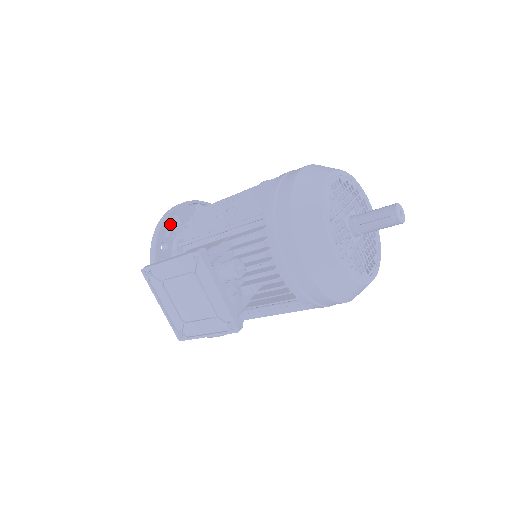
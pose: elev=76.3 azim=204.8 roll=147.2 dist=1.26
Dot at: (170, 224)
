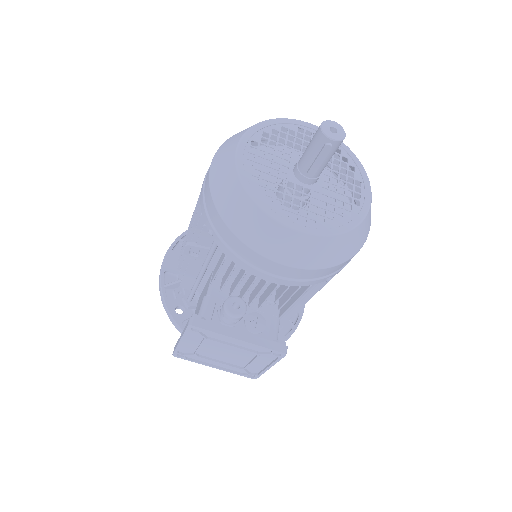
Dot at: (169, 286)
